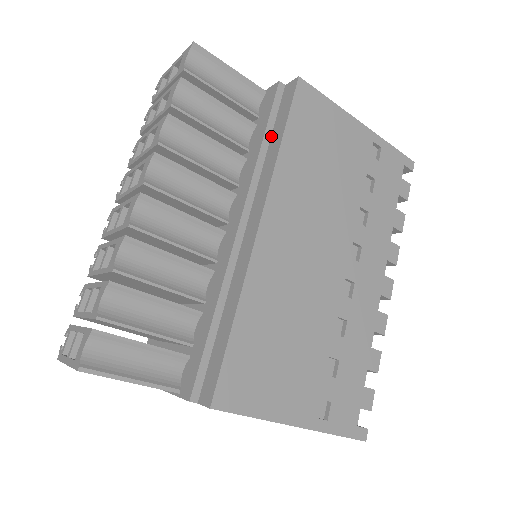
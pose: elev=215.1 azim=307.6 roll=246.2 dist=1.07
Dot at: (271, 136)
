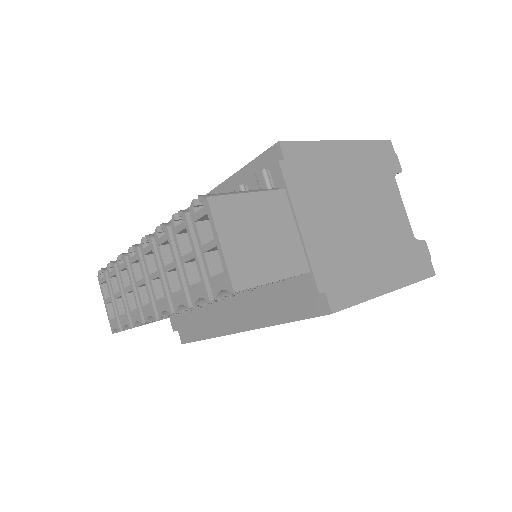
Dot at: (284, 303)
